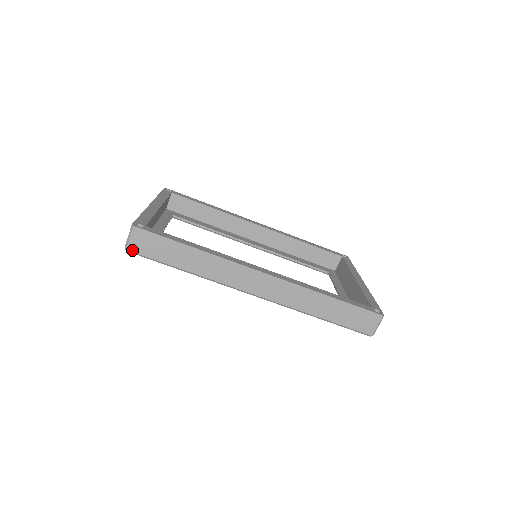
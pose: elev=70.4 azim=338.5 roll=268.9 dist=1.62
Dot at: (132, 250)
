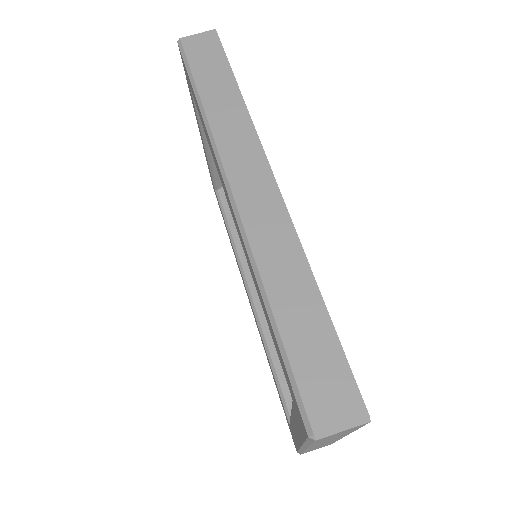
Dot at: (184, 43)
